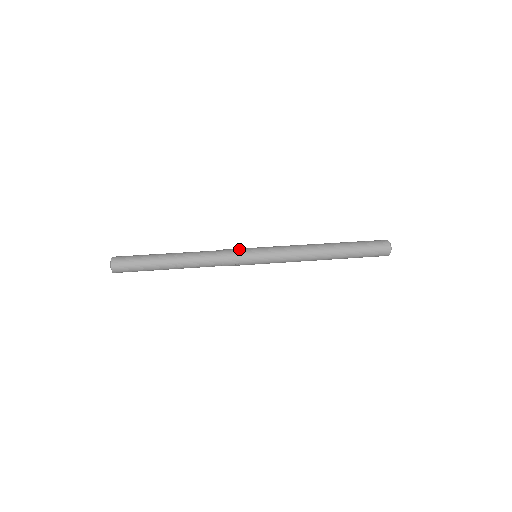
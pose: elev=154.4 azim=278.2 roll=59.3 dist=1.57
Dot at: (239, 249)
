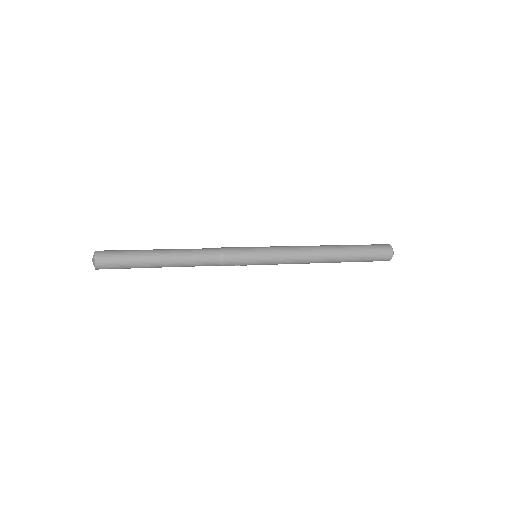
Dot at: (240, 251)
